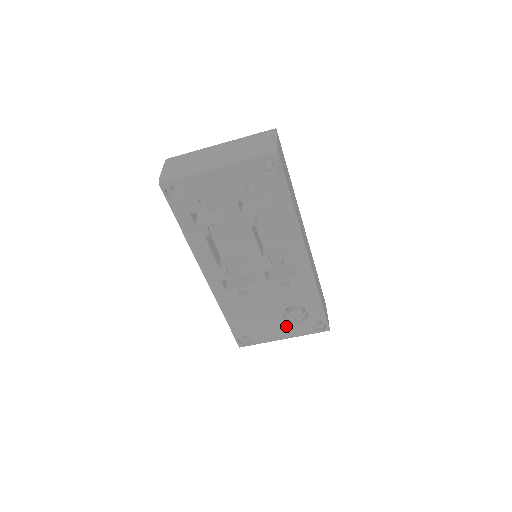
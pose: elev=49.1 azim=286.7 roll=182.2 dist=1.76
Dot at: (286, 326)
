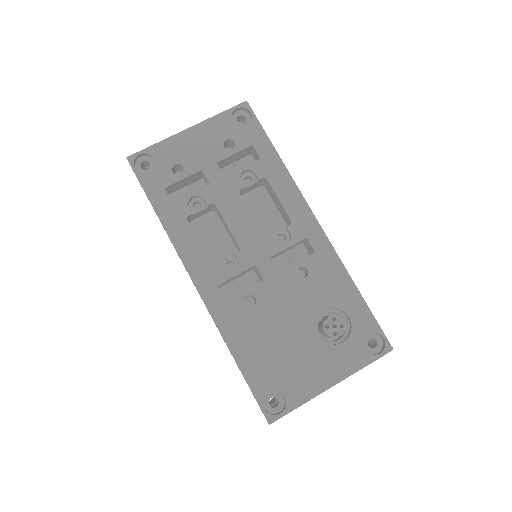
Dot at: (327, 355)
